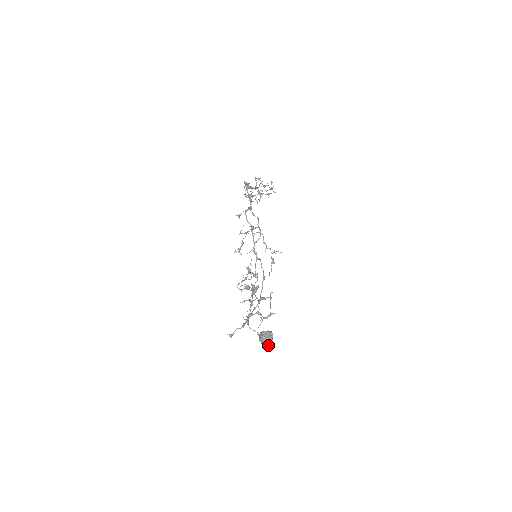
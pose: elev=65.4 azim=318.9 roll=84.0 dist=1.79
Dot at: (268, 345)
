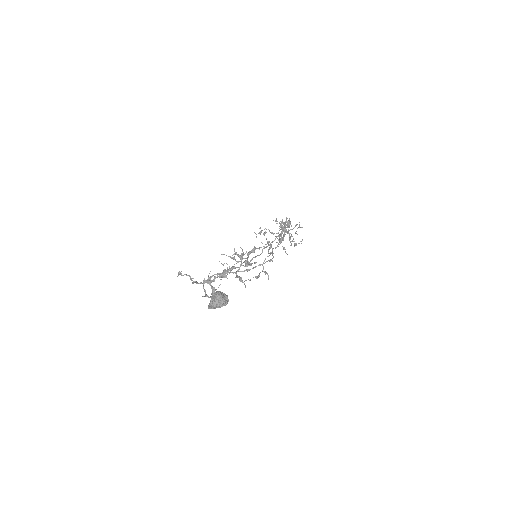
Dot at: (215, 305)
